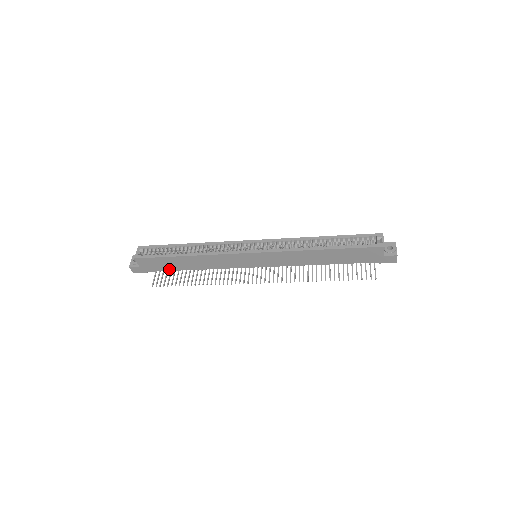
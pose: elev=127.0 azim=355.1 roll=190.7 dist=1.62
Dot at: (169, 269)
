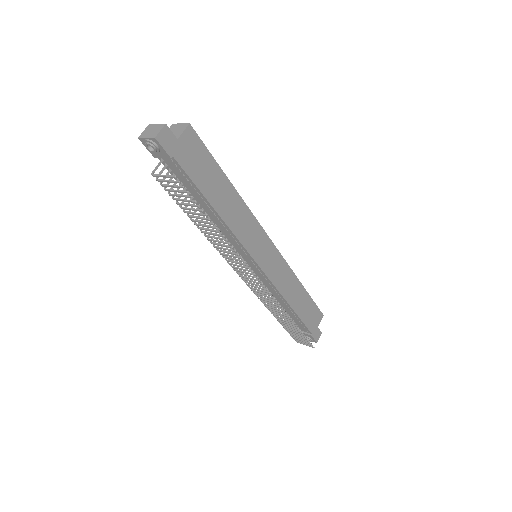
Dot at: (198, 182)
